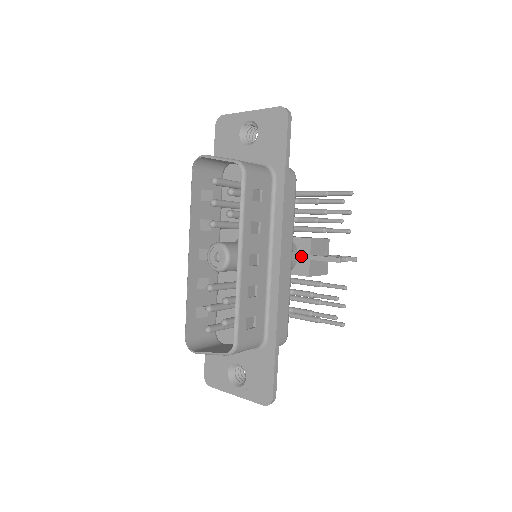
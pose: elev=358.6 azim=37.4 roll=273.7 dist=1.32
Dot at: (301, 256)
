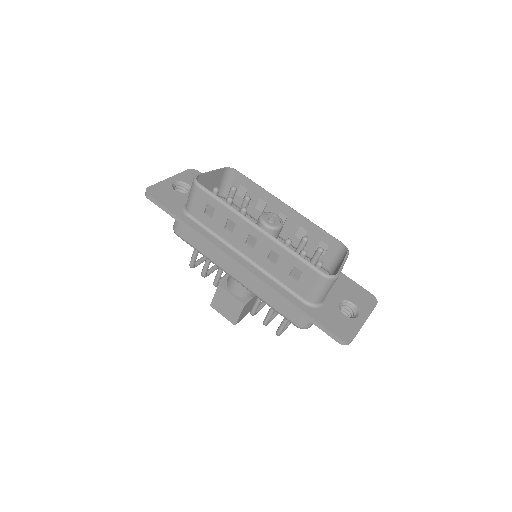
Dot at: occluded
